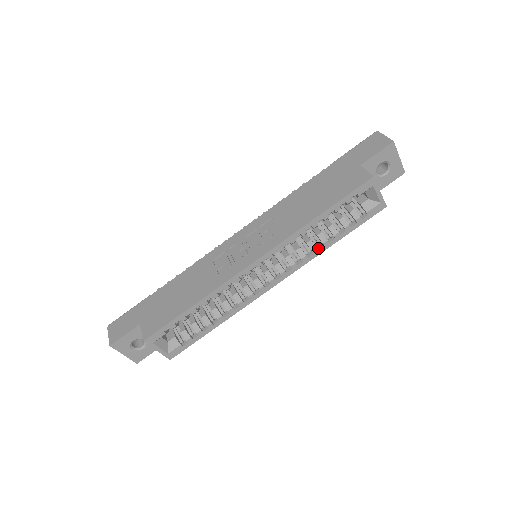
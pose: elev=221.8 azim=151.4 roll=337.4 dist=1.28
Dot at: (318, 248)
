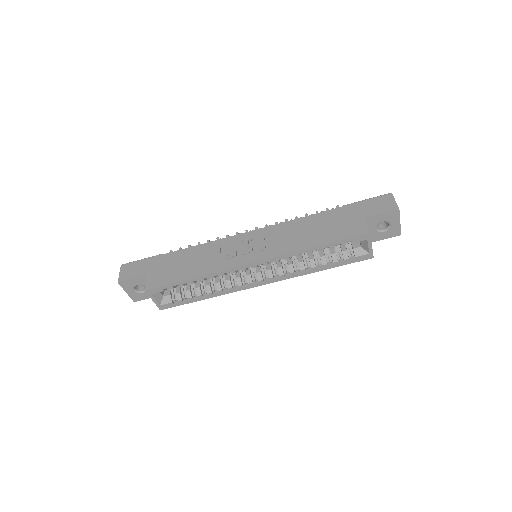
Dot at: (306, 269)
